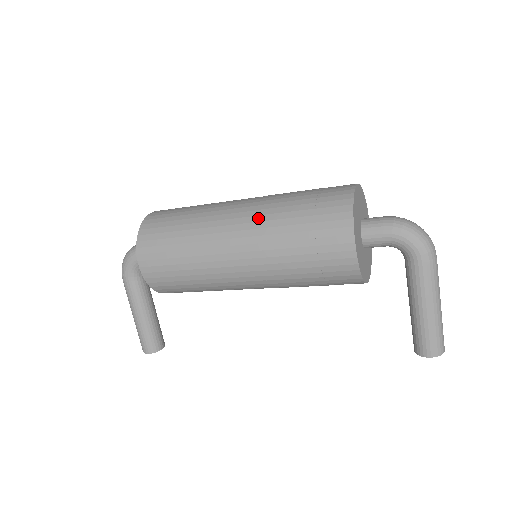
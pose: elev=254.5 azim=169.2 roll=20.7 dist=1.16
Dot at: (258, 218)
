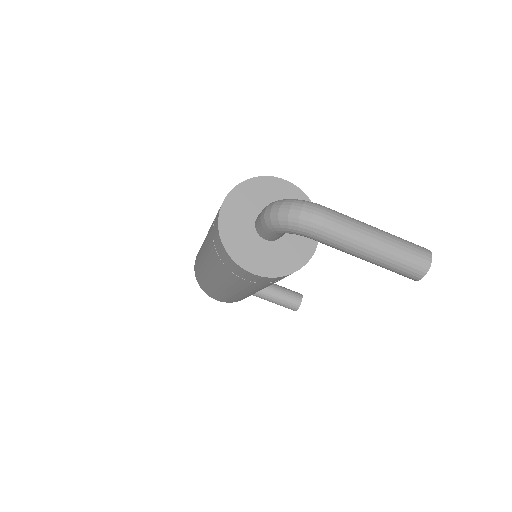
Dot at: (210, 265)
